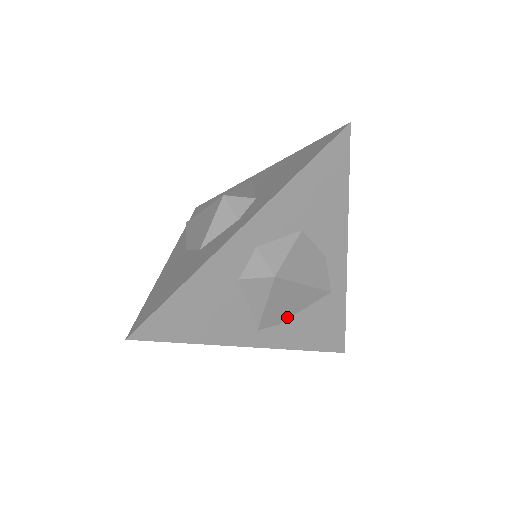
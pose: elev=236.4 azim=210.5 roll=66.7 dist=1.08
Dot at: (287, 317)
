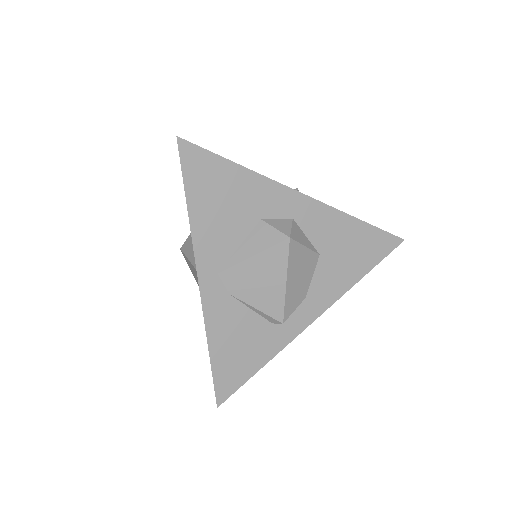
Dot at: (241, 297)
